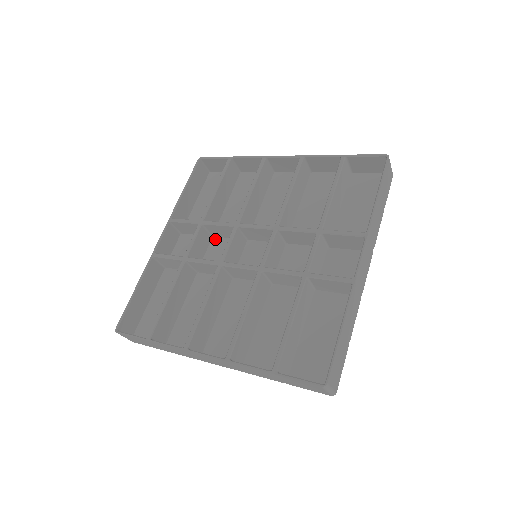
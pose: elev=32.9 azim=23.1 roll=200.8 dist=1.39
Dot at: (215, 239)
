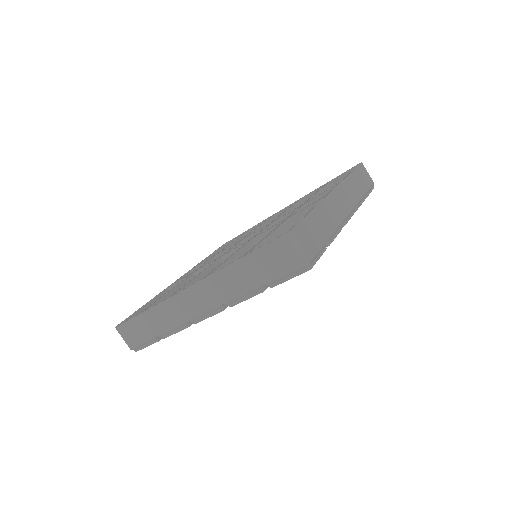
Dot at: occluded
